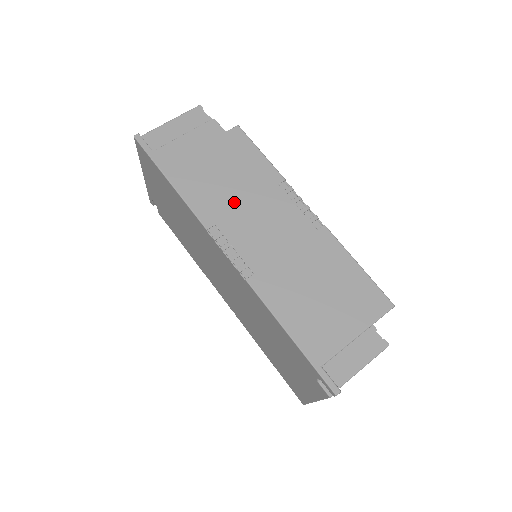
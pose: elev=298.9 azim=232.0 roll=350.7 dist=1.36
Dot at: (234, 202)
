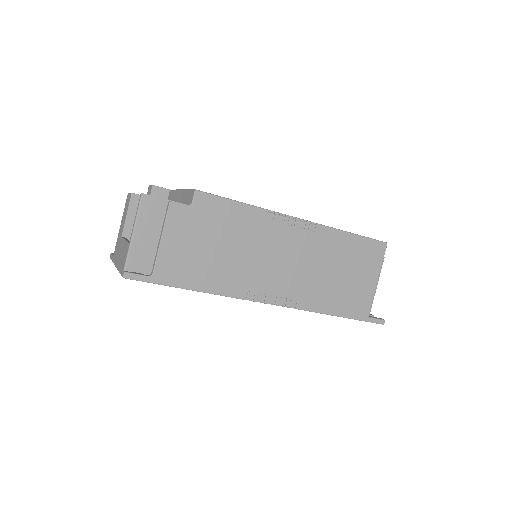
Dot at: (247, 263)
